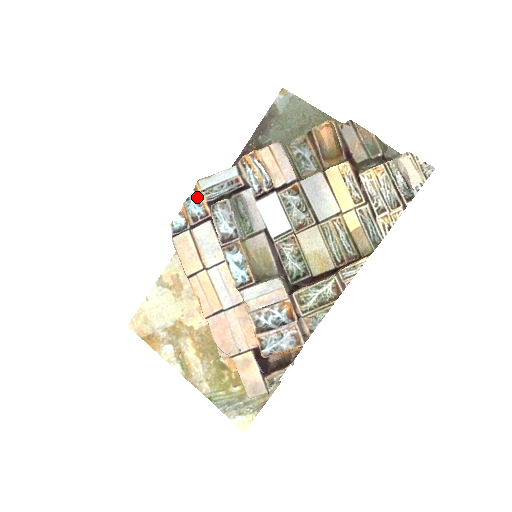
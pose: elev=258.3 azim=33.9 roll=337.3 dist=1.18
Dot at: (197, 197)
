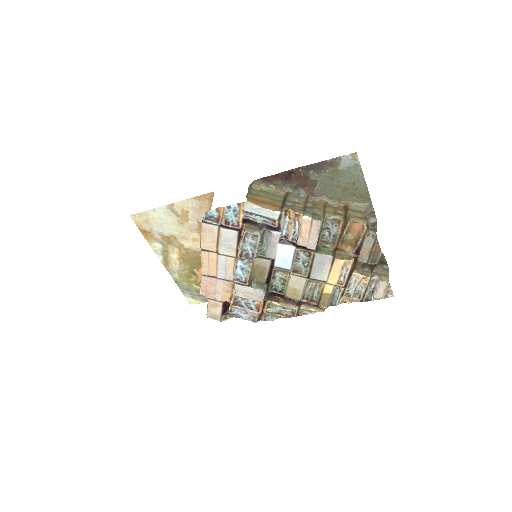
Dot at: (237, 210)
